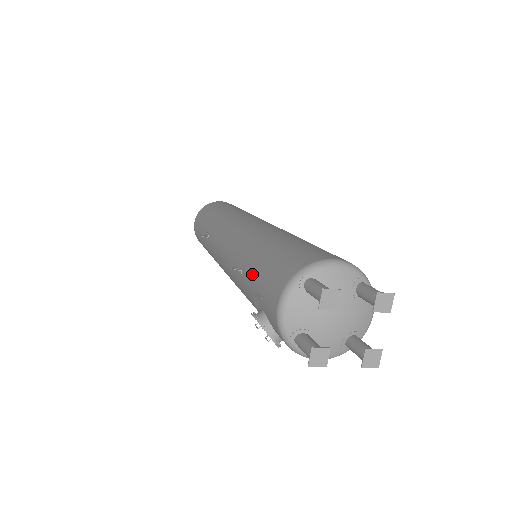
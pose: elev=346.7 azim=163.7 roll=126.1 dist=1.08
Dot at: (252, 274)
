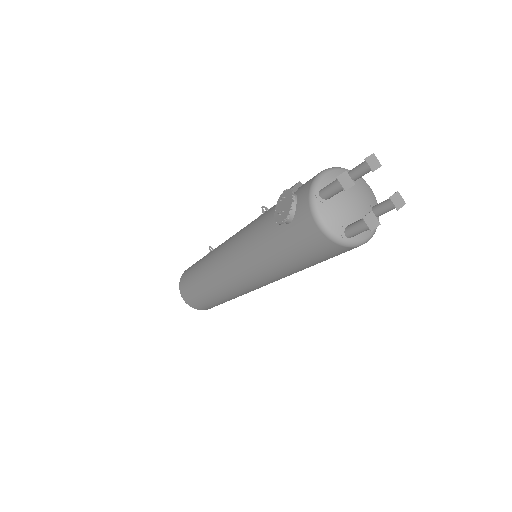
Dot at: occluded
